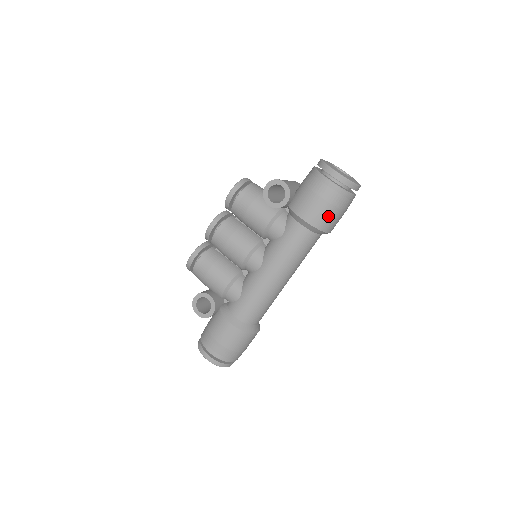
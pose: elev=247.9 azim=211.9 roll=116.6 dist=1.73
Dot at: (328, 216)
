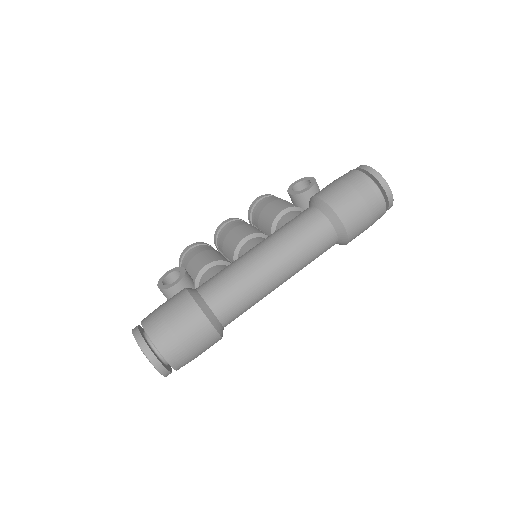
Dot at: (347, 199)
